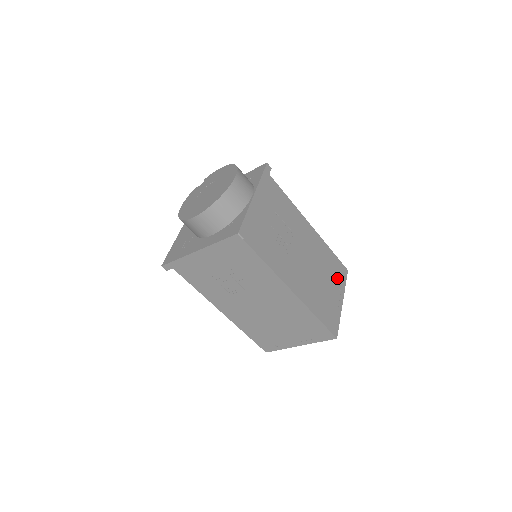
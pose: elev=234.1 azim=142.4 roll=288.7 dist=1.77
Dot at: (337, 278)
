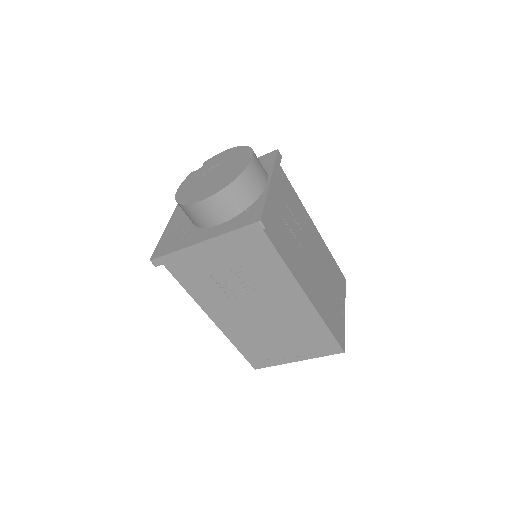
Dot at: (339, 286)
